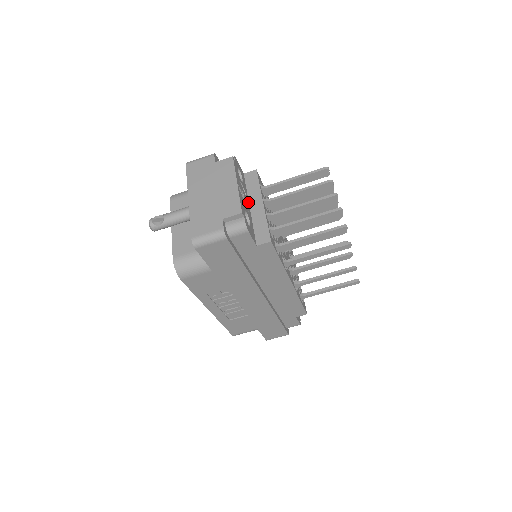
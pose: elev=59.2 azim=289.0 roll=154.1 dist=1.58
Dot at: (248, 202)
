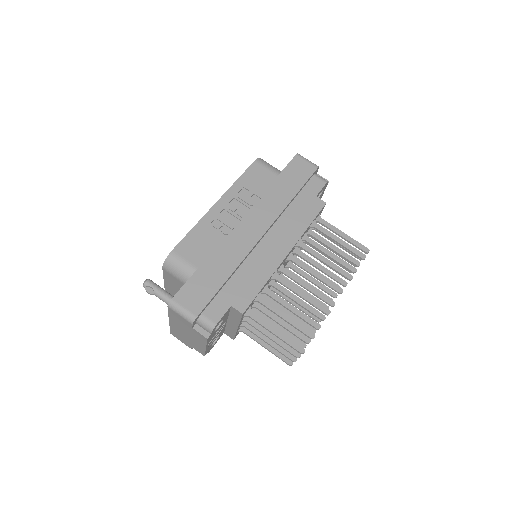
Dot at: occluded
